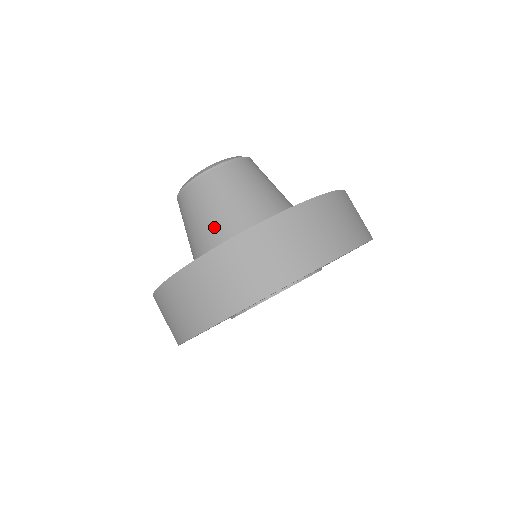
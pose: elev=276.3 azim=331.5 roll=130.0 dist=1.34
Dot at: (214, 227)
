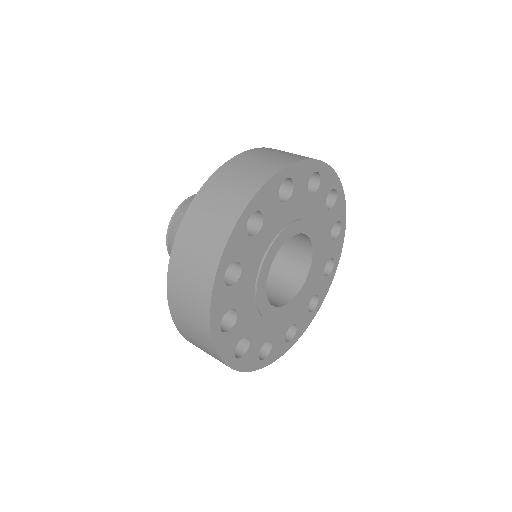
Dot at: occluded
